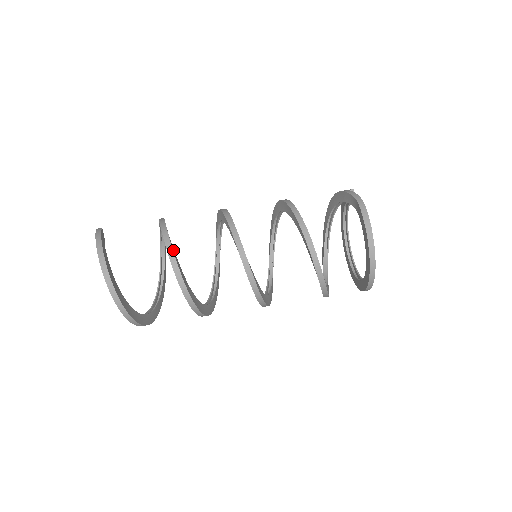
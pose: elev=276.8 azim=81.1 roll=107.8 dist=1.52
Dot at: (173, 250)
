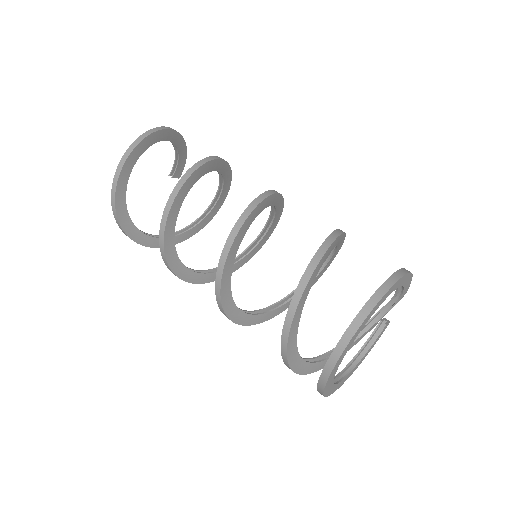
Dot at: (229, 170)
